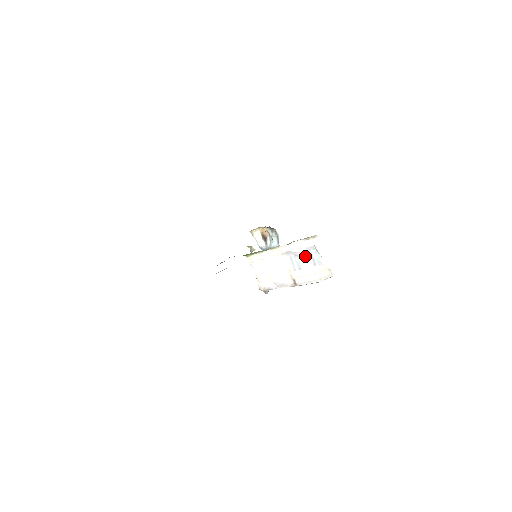
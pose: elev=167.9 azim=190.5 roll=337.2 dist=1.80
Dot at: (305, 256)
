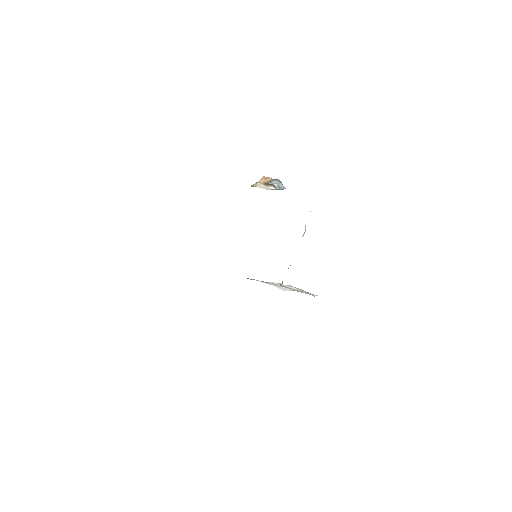
Dot at: (286, 286)
